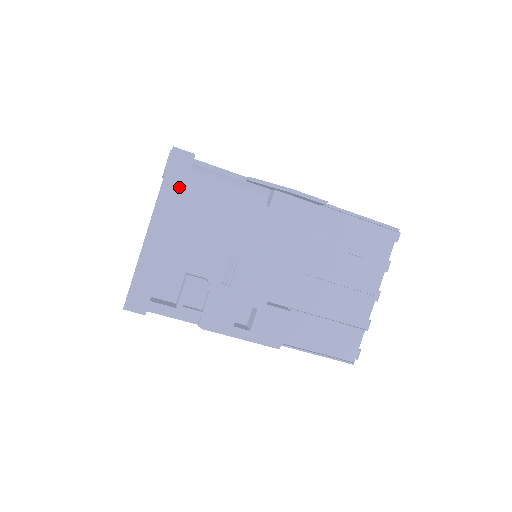
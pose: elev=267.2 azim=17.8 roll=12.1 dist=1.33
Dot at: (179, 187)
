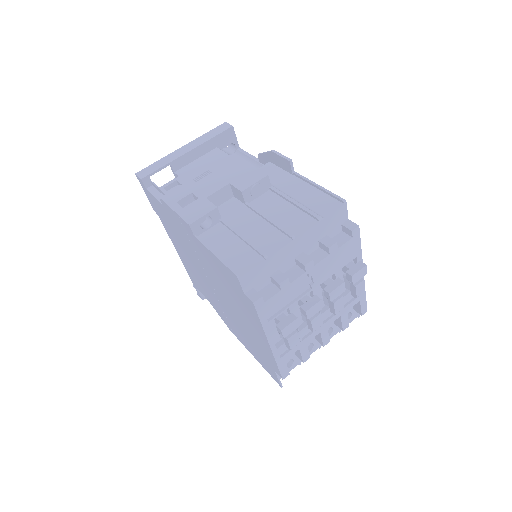
Dot at: (213, 136)
